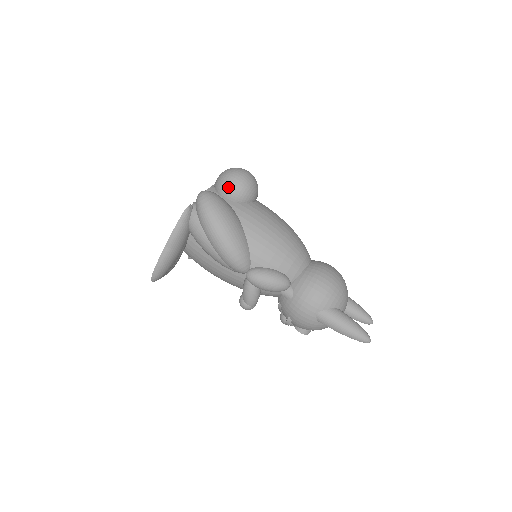
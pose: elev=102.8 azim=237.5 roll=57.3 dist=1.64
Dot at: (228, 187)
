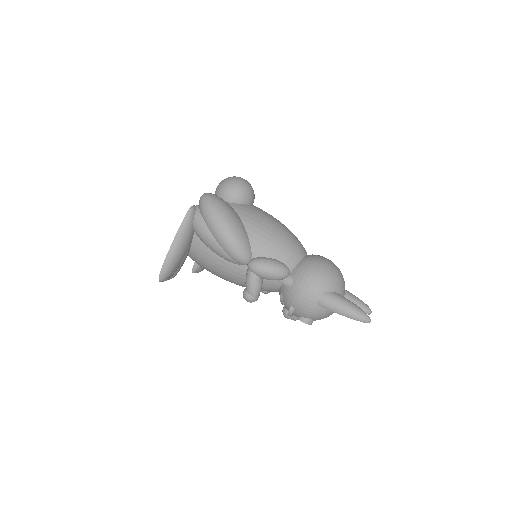
Dot at: (227, 190)
